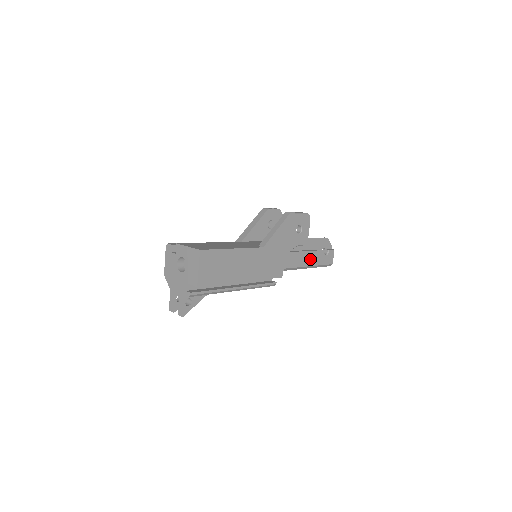
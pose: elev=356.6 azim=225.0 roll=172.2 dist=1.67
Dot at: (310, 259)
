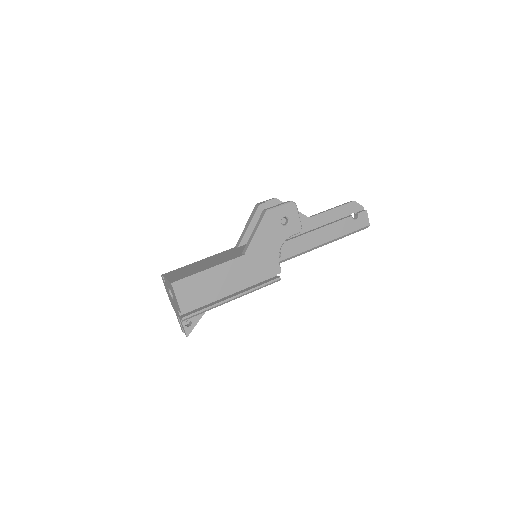
Dot at: (335, 231)
